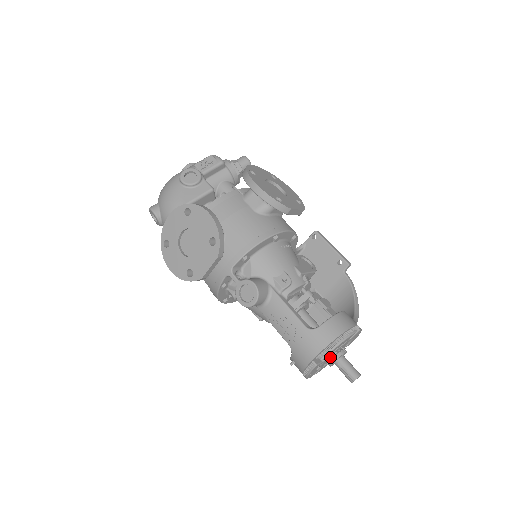
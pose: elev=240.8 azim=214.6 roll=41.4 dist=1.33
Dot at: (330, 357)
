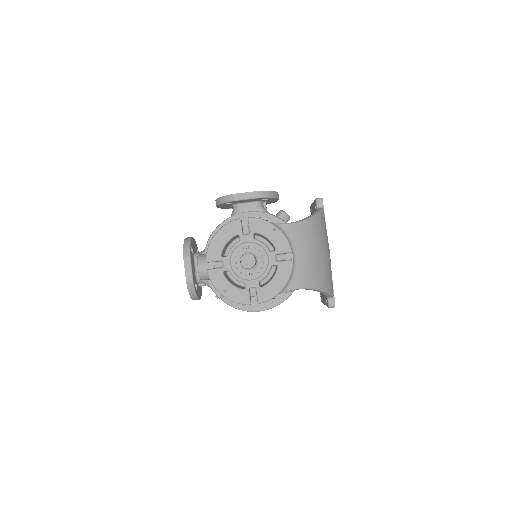
Dot at: (239, 264)
